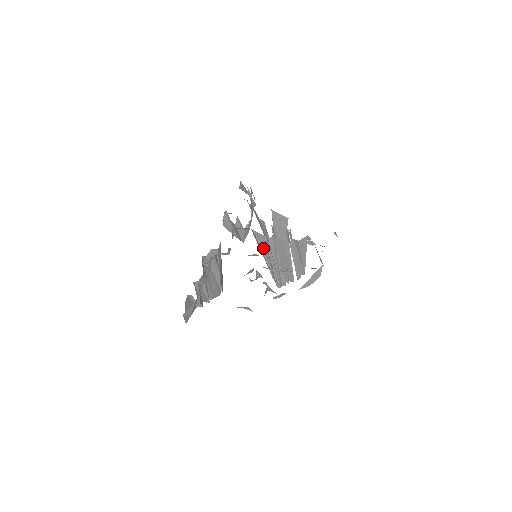
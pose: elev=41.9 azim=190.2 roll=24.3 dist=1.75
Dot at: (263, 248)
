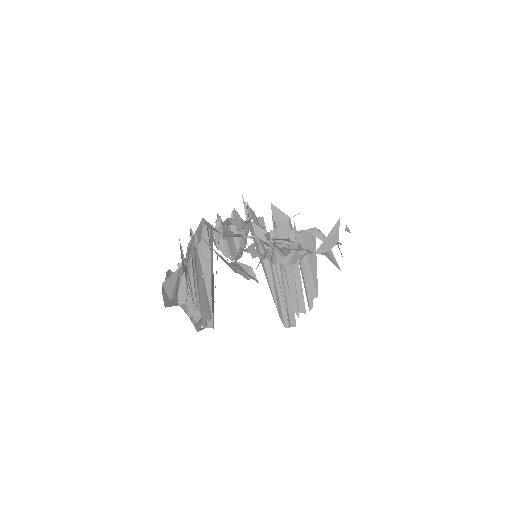
Dot at: occluded
